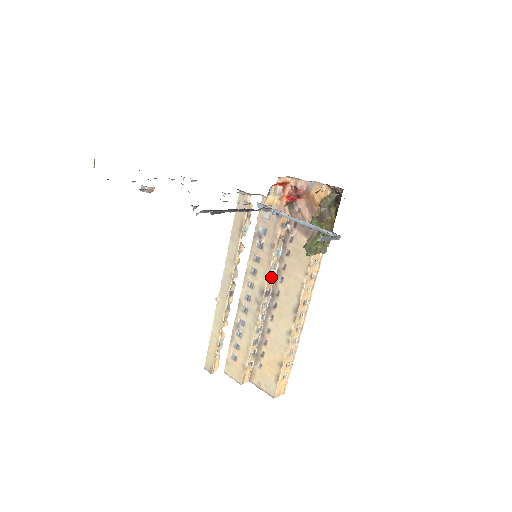
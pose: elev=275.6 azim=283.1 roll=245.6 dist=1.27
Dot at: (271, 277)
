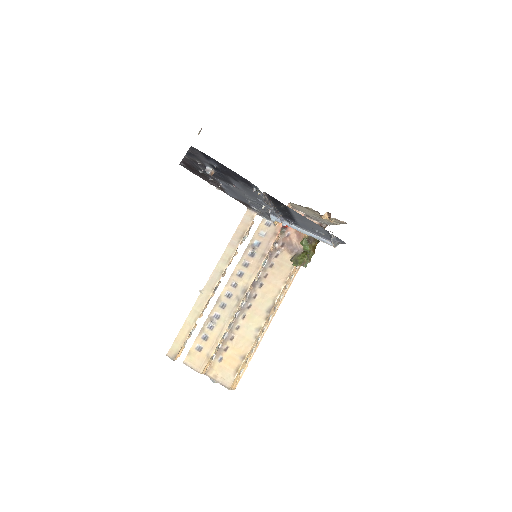
Dot at: occluded
